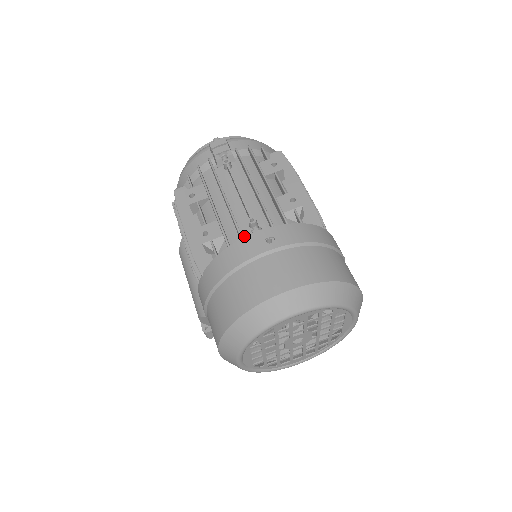
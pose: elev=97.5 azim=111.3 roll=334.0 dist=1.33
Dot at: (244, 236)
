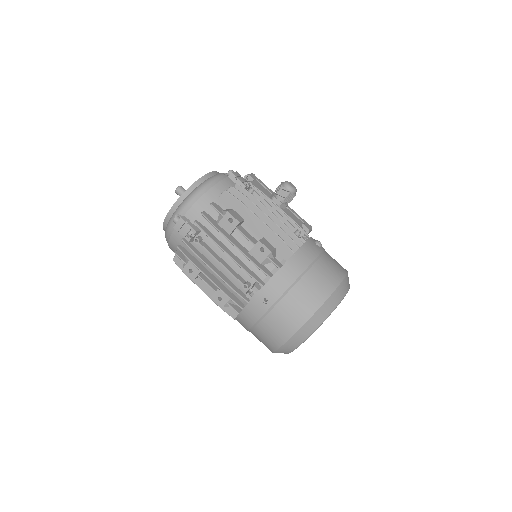
Dot at: occluded
